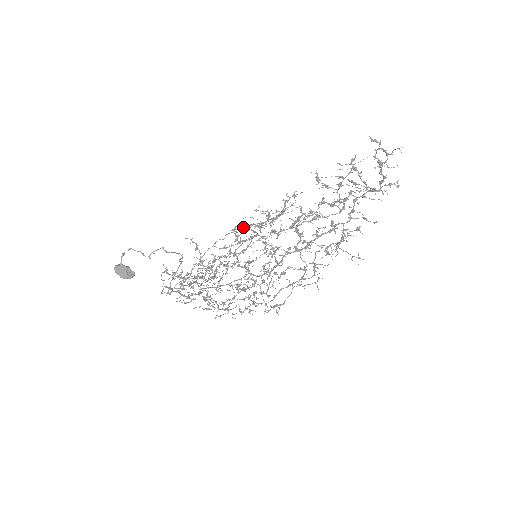
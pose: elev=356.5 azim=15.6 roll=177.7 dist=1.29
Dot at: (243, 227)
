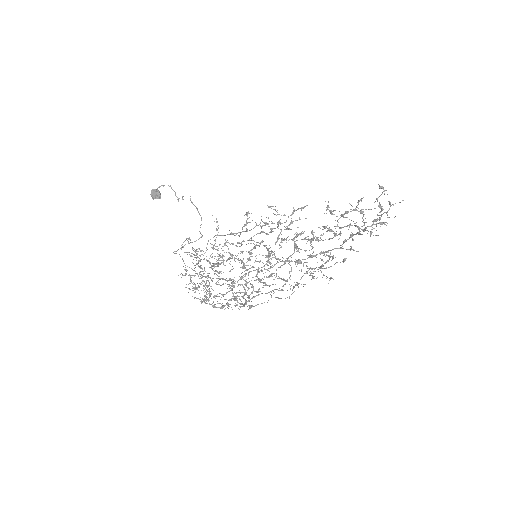
Dot at: occluded
